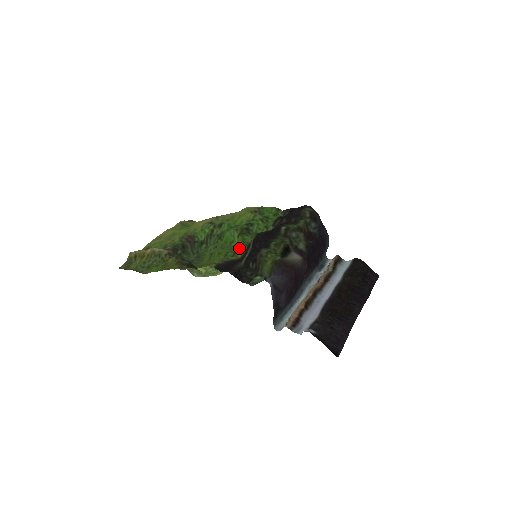
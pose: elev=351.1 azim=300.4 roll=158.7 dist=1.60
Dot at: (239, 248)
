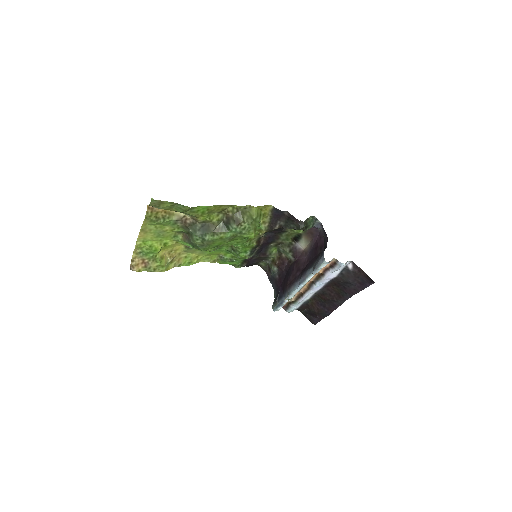
Dot at: (255, 234)
